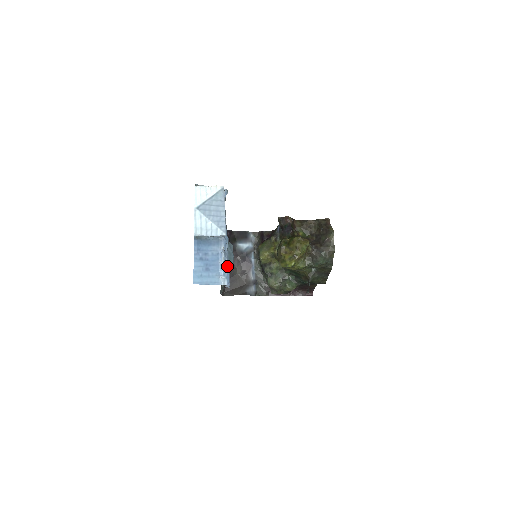
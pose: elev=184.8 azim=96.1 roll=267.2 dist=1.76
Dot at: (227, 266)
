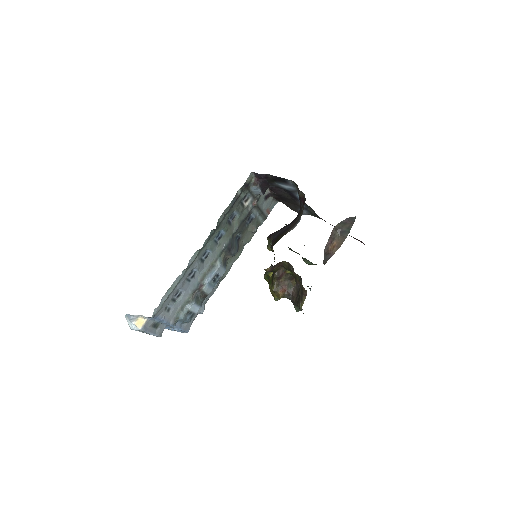
Dot at: (180, 330)
